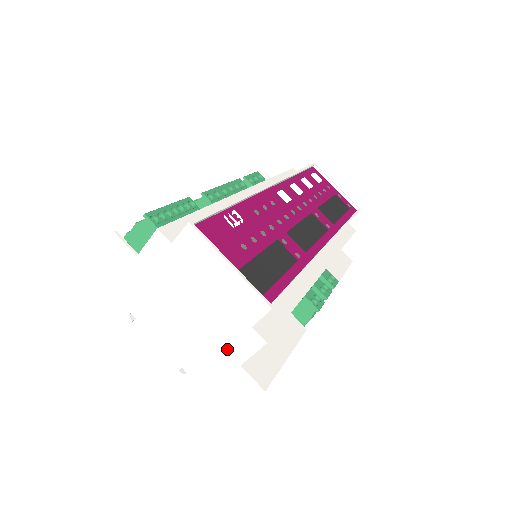
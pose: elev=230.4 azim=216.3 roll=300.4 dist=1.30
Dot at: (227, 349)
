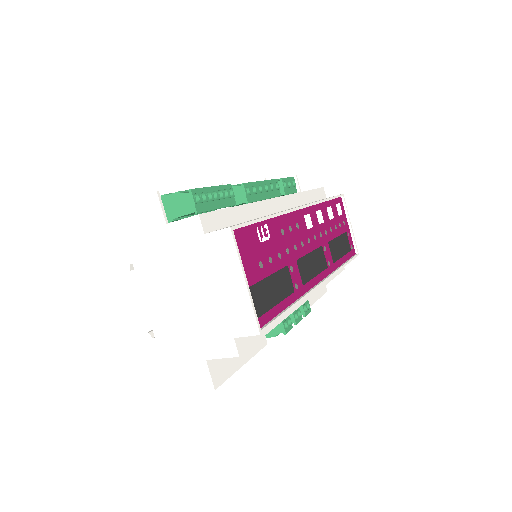
Dot at: (202, 341)
